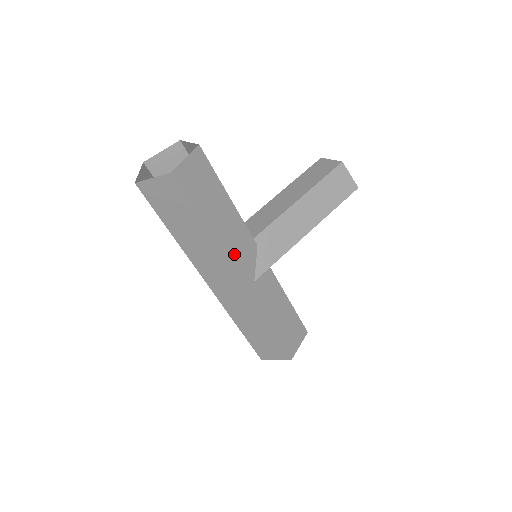
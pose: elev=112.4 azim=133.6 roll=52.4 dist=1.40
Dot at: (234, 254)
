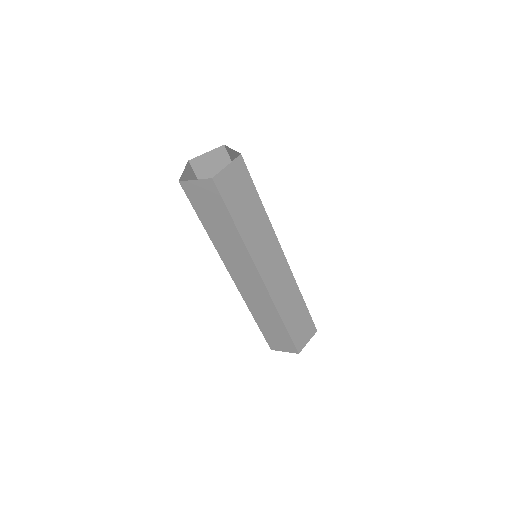
Dot at: occluded
